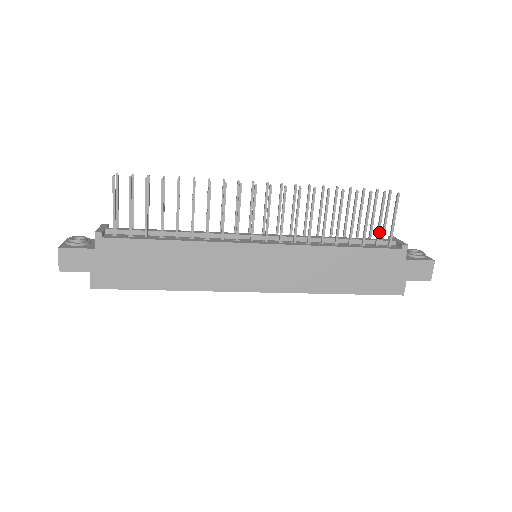
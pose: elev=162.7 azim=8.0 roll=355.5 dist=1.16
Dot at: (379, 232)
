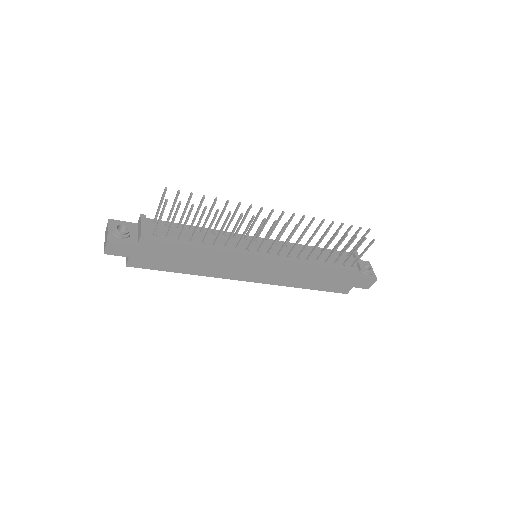
Dot at: (349, 258)
